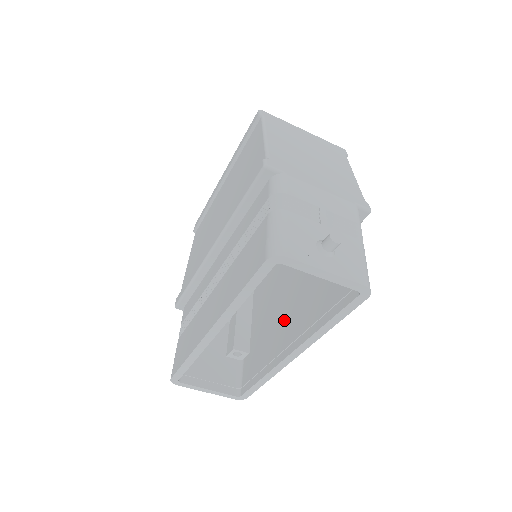
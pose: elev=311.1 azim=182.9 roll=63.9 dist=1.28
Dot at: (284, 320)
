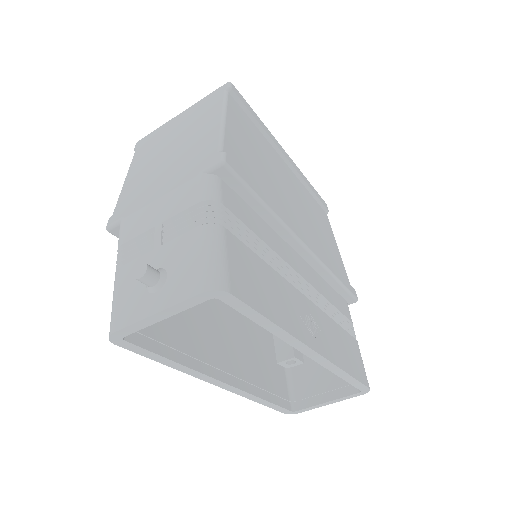
Dot at: occluded
